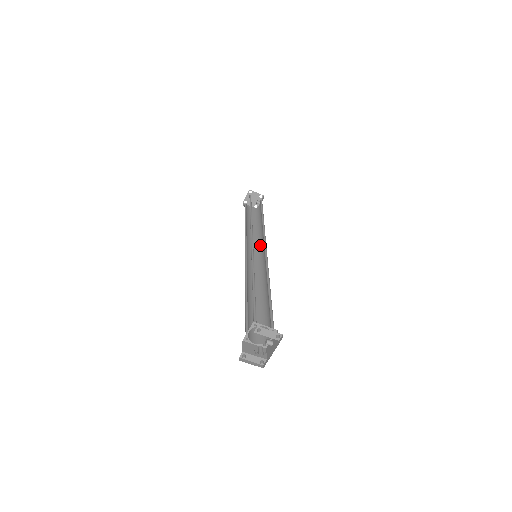
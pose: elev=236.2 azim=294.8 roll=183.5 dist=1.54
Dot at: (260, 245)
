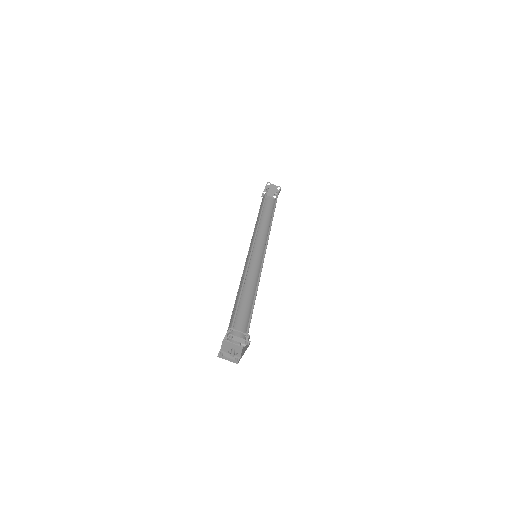
Dot at: (265, 242)
